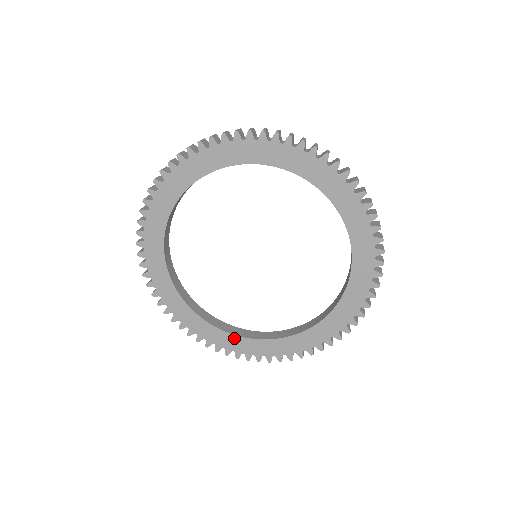
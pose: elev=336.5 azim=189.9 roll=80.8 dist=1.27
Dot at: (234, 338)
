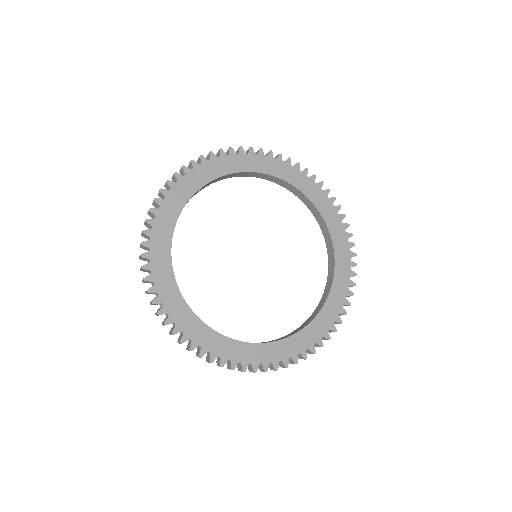
Dot at: (311, 327)
